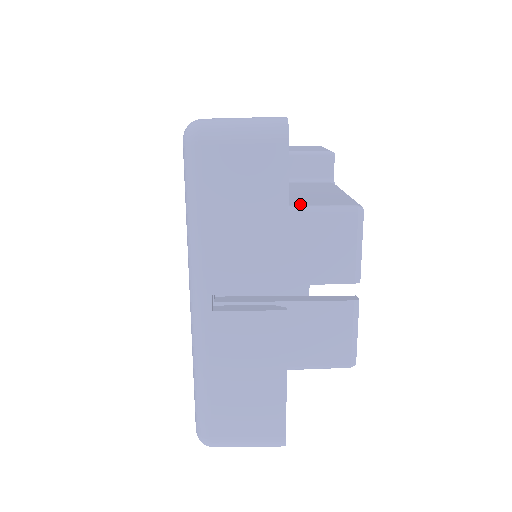
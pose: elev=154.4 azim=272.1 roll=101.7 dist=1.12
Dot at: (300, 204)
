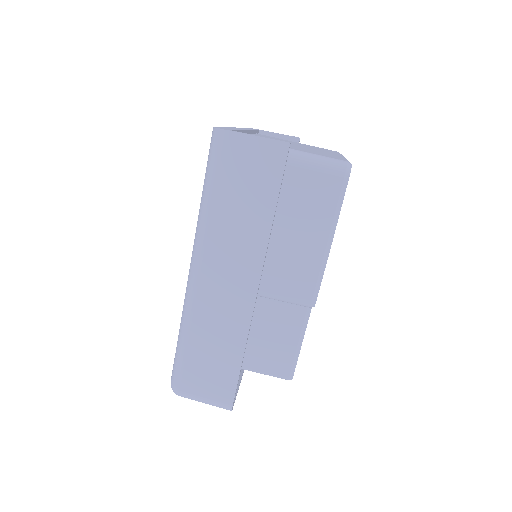
Dot at: (254, 368)
